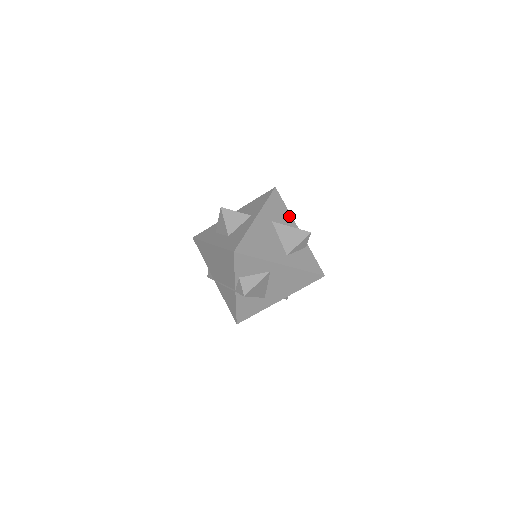
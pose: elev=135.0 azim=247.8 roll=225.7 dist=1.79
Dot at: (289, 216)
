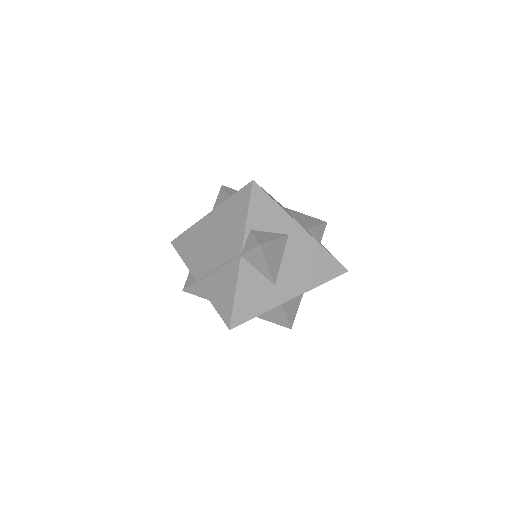
Dot at: occluded
